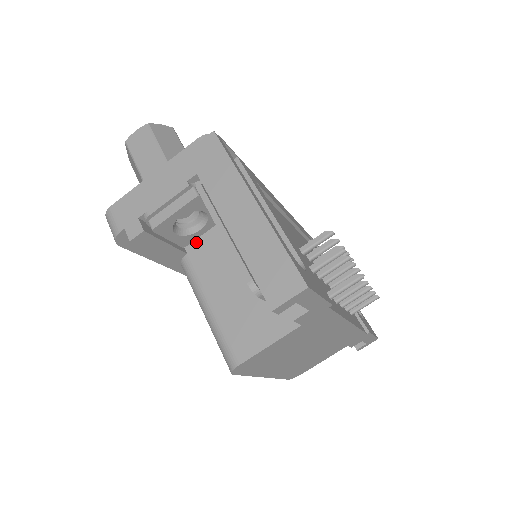
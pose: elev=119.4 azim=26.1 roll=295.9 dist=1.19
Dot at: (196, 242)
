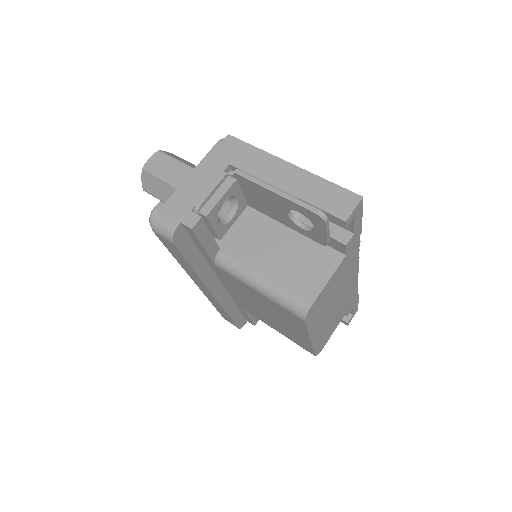
Dot at: (224, 237)
